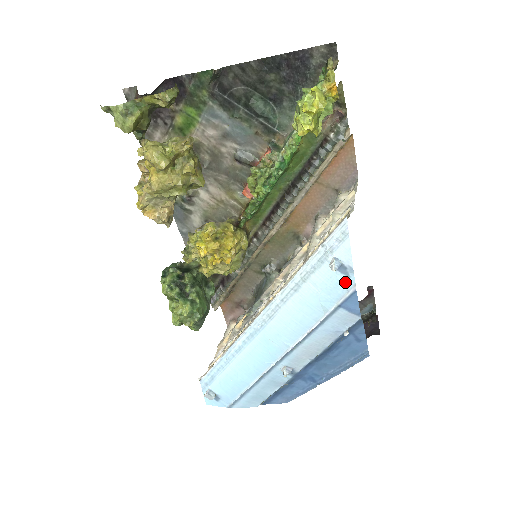
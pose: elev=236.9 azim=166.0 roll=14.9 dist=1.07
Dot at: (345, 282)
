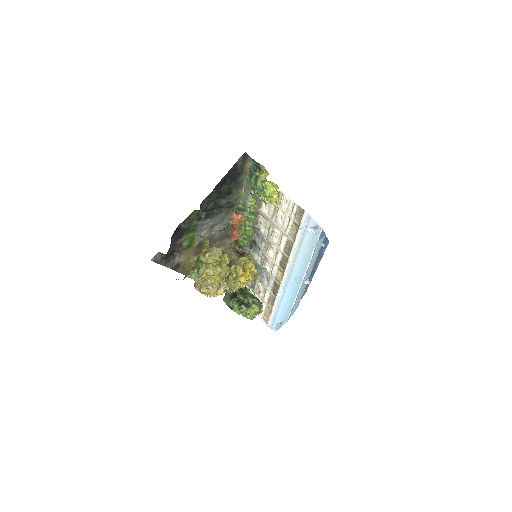
Dot at: (317, 231)
